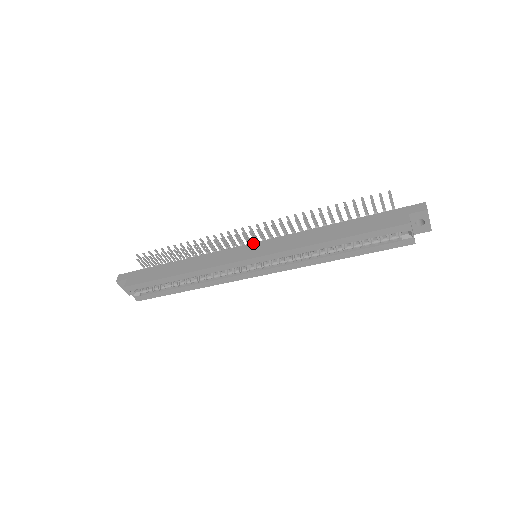
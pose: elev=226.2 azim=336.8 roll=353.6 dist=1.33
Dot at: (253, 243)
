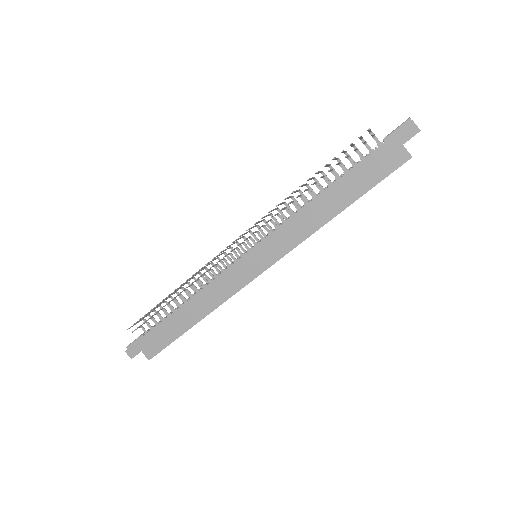
Dot at: (249, 252)
